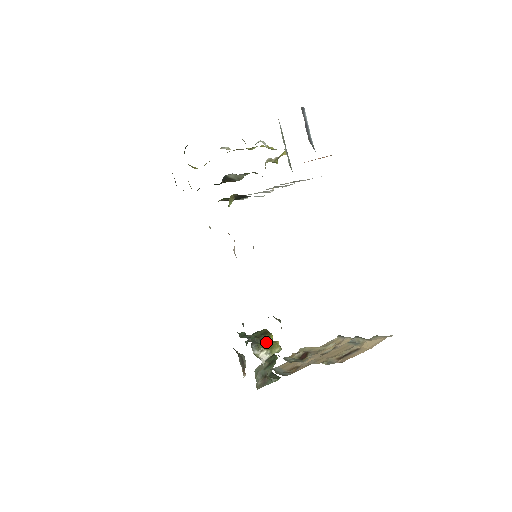
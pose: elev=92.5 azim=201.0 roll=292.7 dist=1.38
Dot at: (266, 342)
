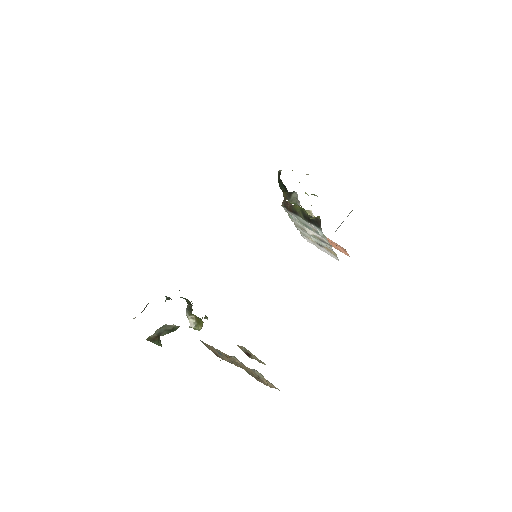
Dot at: occluded
